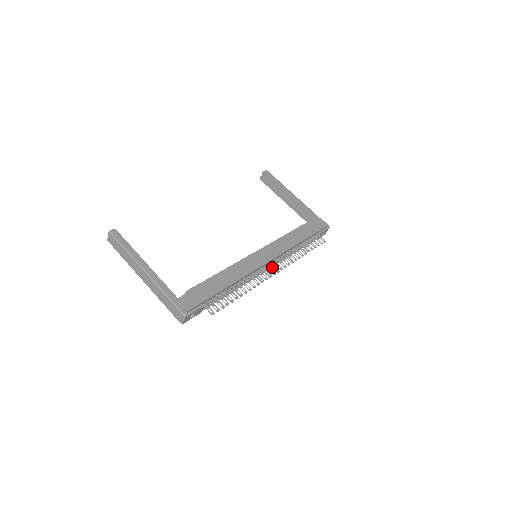
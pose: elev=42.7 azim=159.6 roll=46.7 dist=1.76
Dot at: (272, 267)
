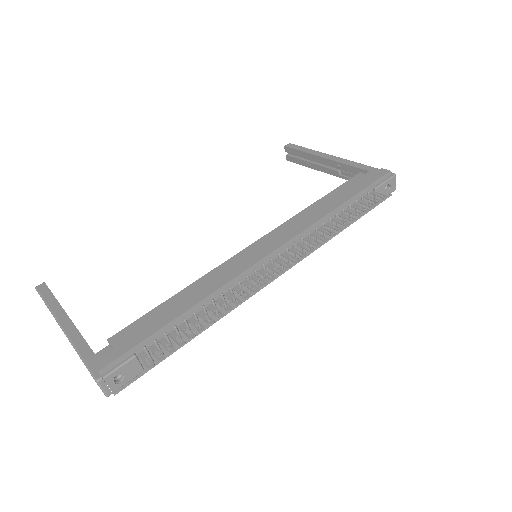
Dot at: (278, 263)
